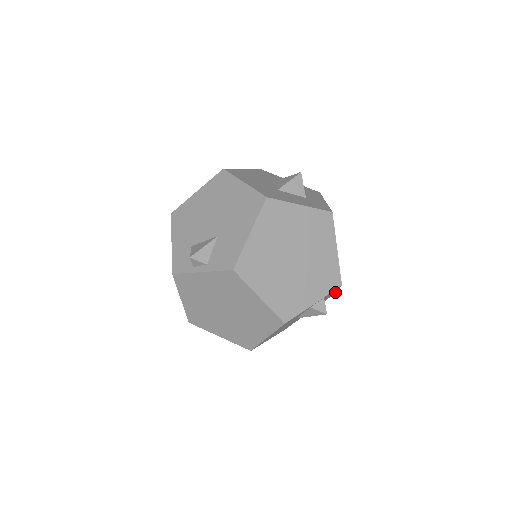
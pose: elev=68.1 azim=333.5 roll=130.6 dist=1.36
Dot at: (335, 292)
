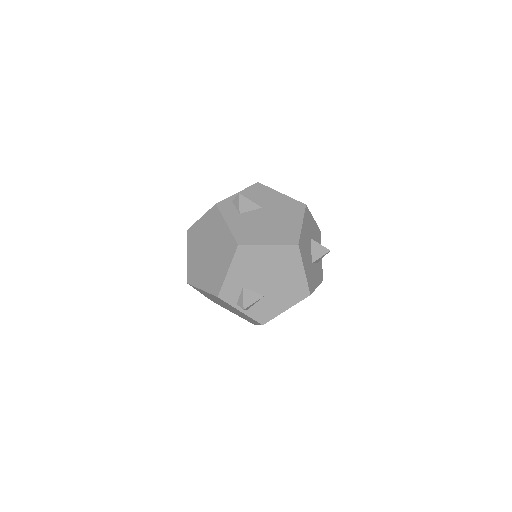
Dot at: occluded
